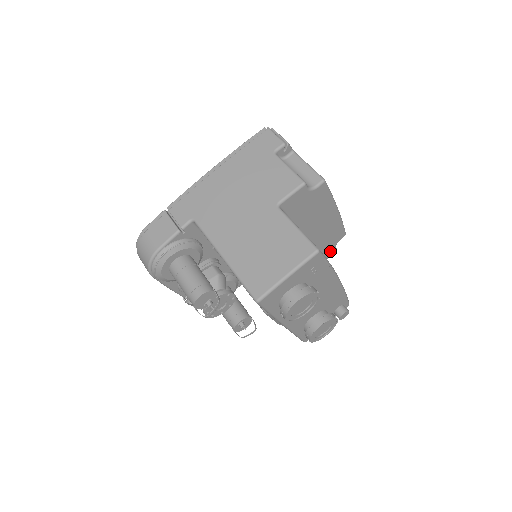
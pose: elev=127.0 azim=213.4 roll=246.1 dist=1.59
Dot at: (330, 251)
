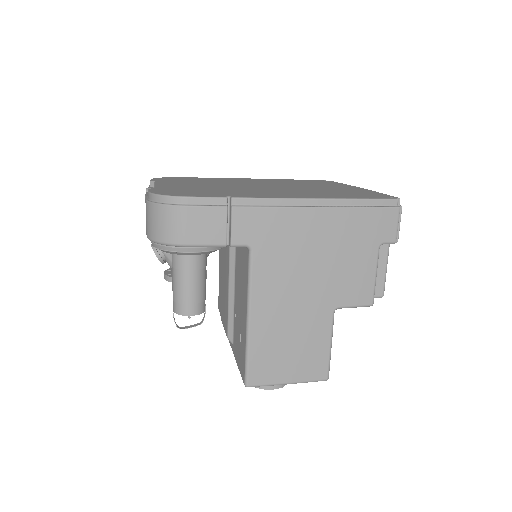
Dot at: occluded
